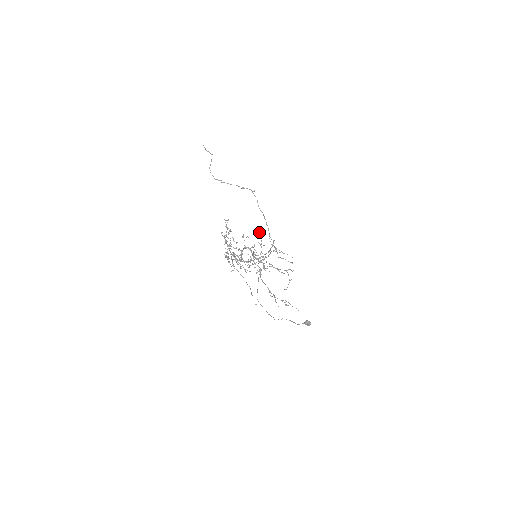
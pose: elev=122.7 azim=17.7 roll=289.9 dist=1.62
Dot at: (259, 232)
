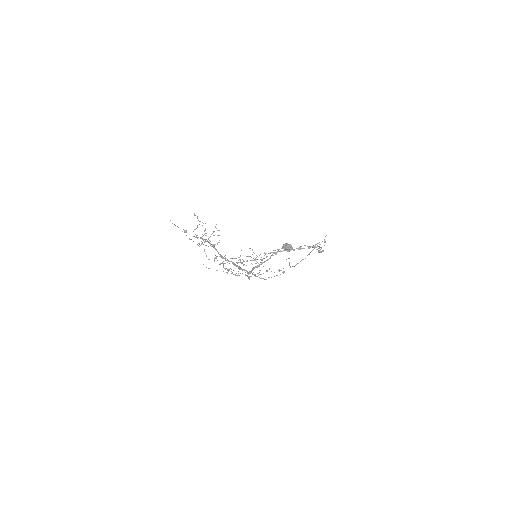
Dot at: (214, 231)
